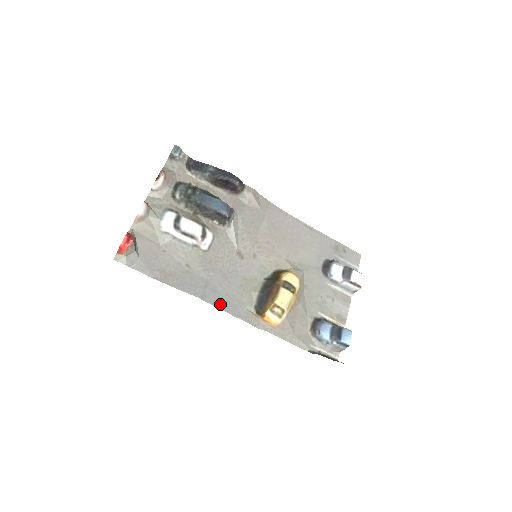
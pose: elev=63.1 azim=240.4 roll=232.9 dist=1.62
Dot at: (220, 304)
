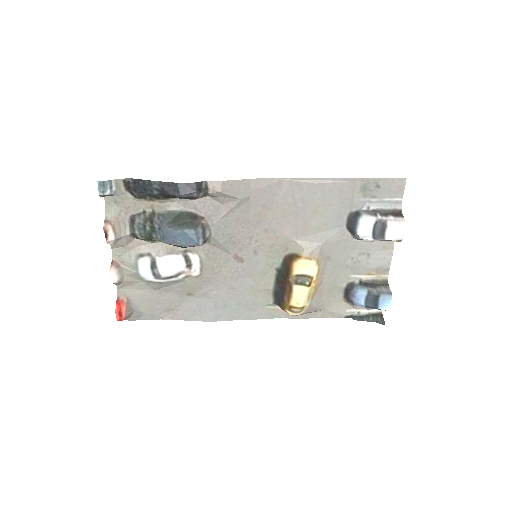
Dot at: (236, 316)
